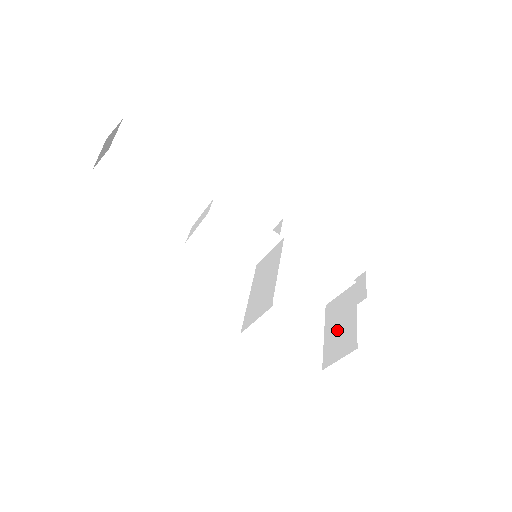
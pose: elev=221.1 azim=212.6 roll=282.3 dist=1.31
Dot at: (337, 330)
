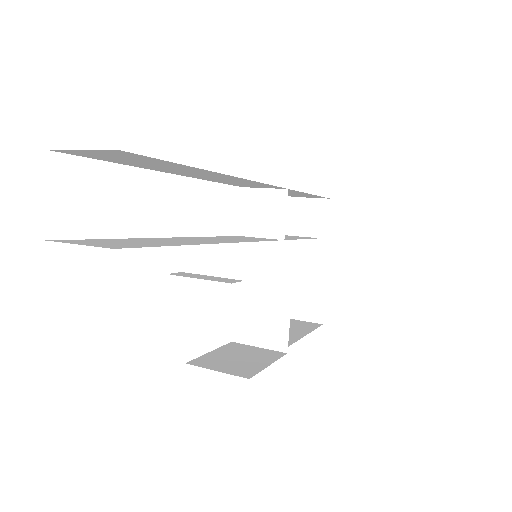
Dot at: (298, 284)
